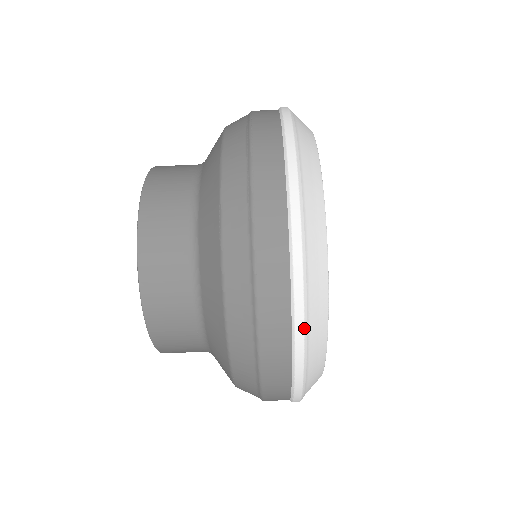
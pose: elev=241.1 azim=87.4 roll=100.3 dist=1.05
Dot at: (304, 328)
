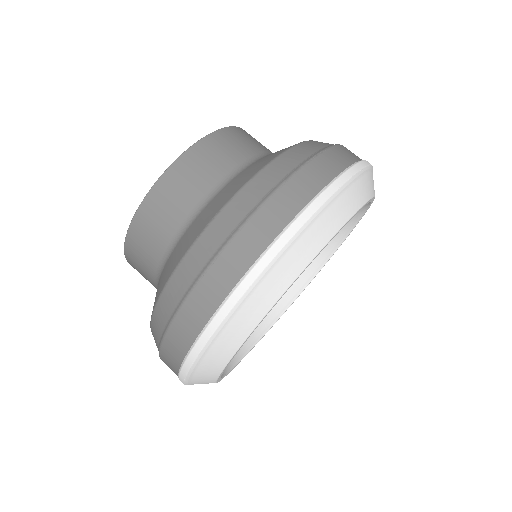
Dot at: (203, 349)
